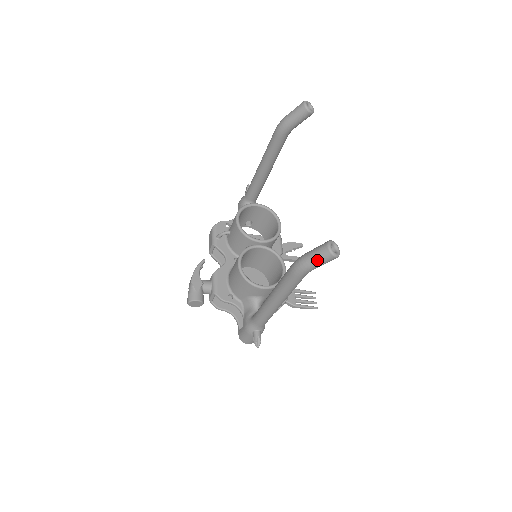
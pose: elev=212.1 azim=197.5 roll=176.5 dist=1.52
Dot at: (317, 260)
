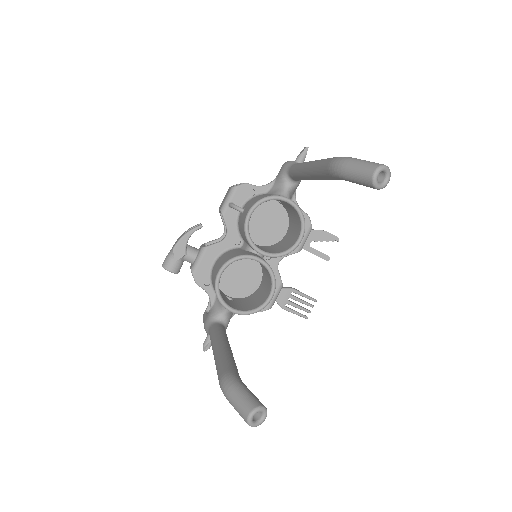
Dot at: (236, 410)
